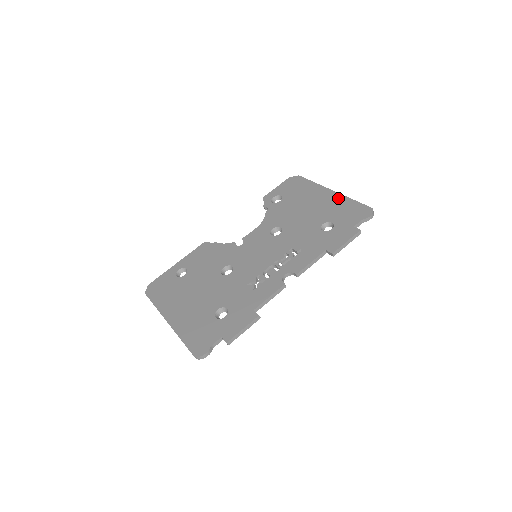
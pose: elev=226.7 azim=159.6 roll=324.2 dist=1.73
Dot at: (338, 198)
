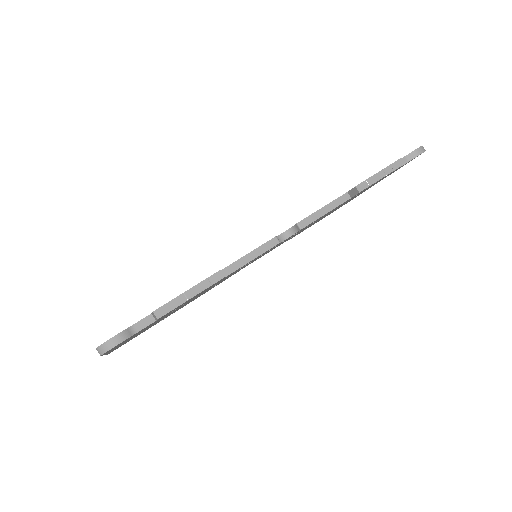
Dot at: occluded
